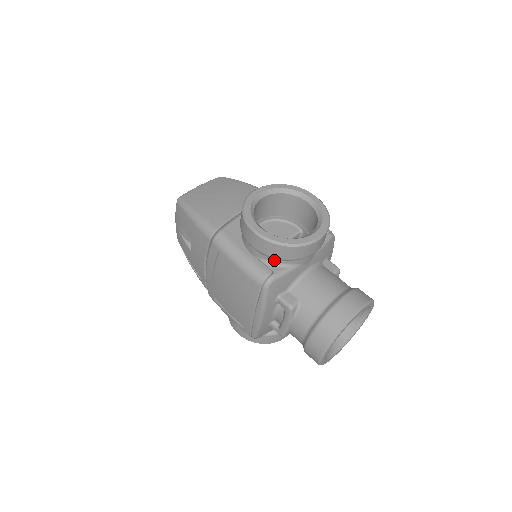
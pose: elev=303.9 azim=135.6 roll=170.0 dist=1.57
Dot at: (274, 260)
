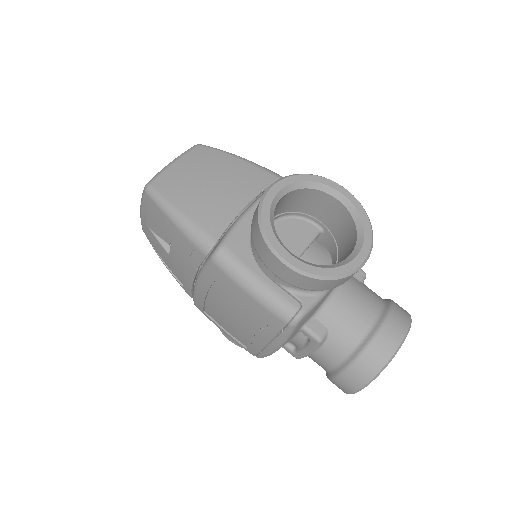
Dot at: occluded
